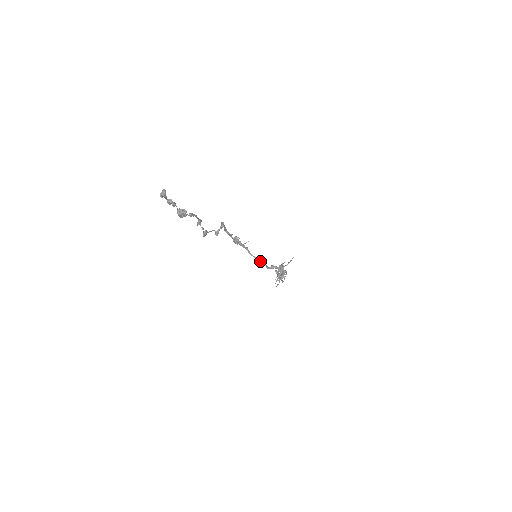
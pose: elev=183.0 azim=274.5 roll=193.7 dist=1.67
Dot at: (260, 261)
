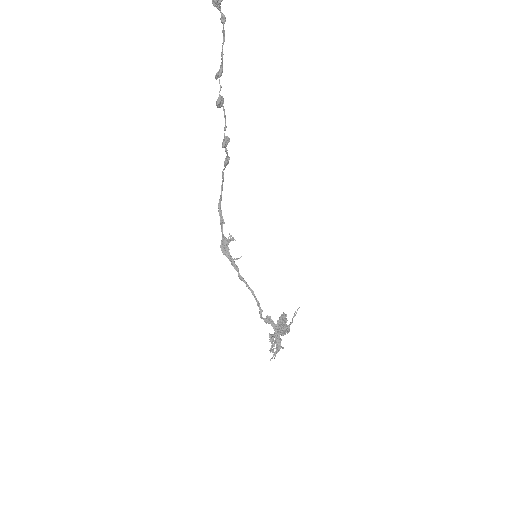
Dot at: (253, 294)
